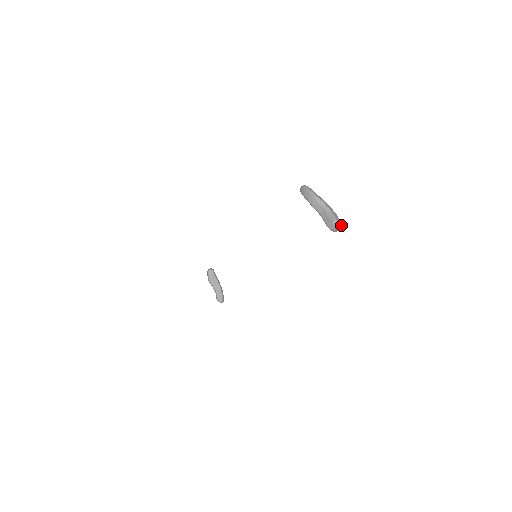
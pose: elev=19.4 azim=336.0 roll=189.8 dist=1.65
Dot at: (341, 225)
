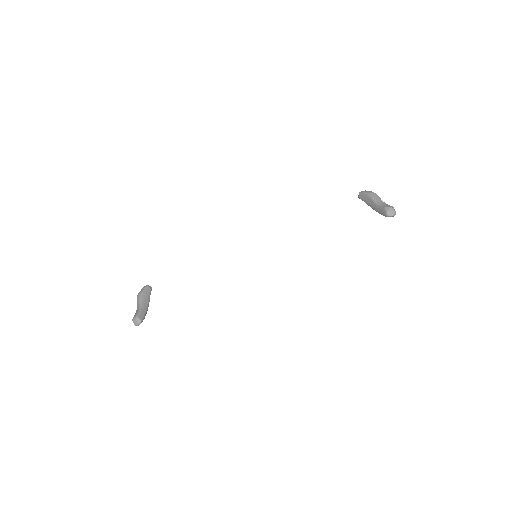
Dot at: occluded
